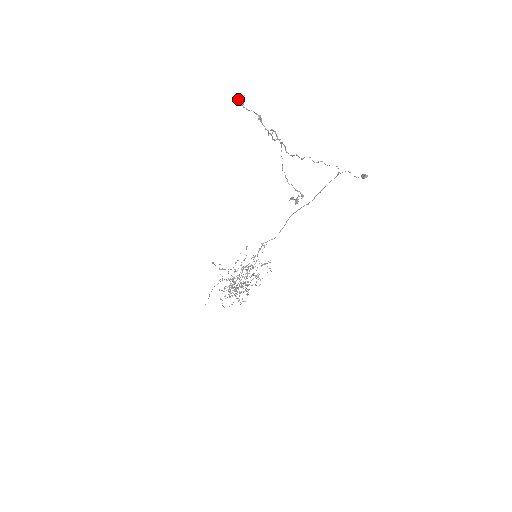
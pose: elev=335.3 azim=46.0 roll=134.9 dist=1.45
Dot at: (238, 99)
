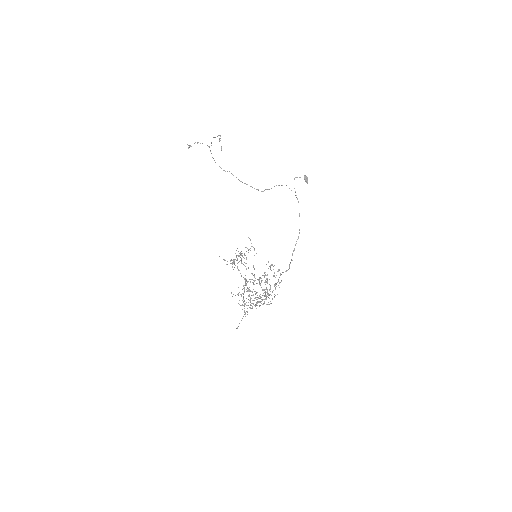
Dot at: (189, 147)
